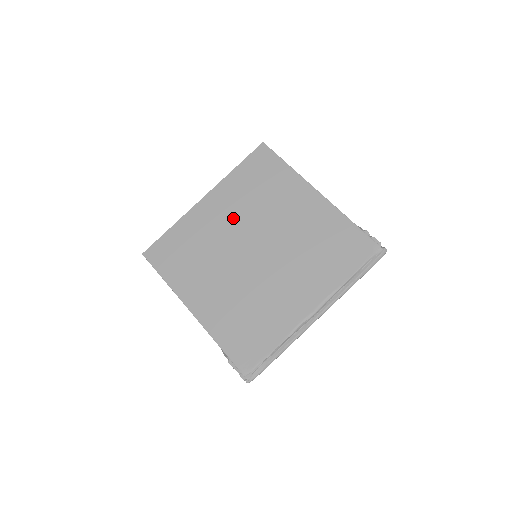
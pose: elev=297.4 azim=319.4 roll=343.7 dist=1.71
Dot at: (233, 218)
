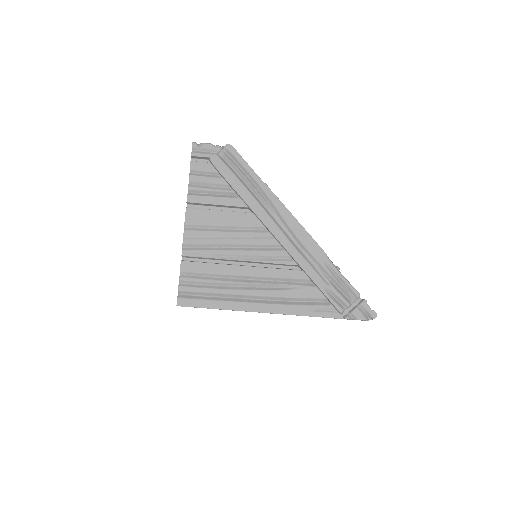
Dot at: occluded
